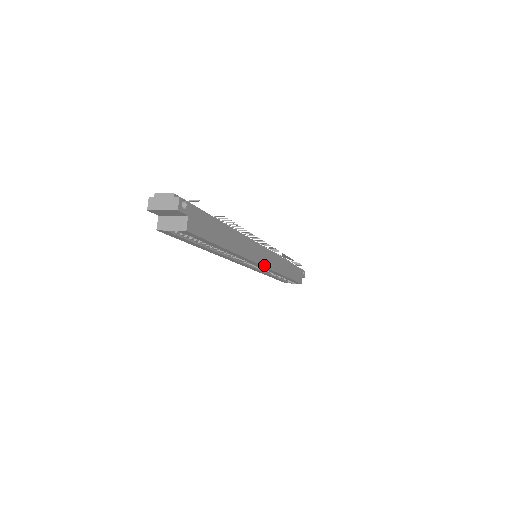
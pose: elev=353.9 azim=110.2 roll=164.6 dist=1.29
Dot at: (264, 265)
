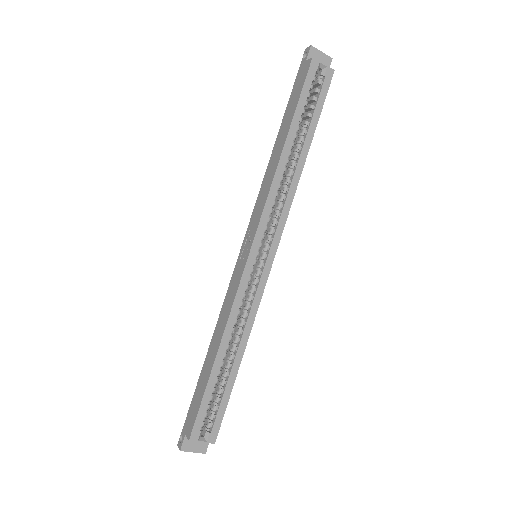
Dot at: (273, 257)
